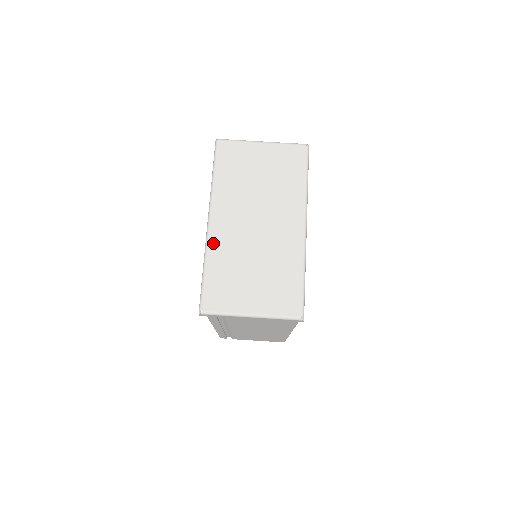
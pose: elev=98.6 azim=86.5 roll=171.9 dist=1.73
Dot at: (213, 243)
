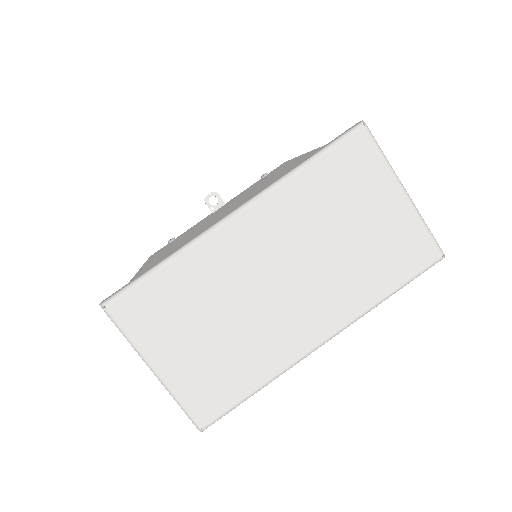
Dot at: (208, 246)
